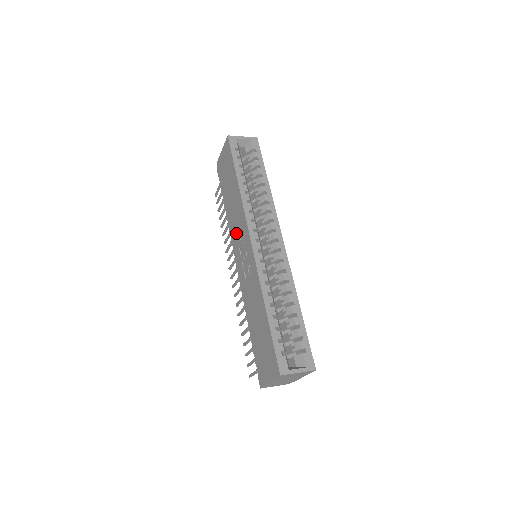
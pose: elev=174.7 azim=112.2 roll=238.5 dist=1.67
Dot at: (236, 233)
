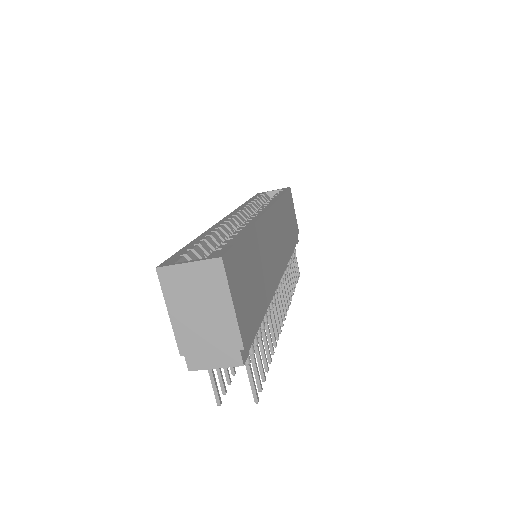
Dot at: occluded
